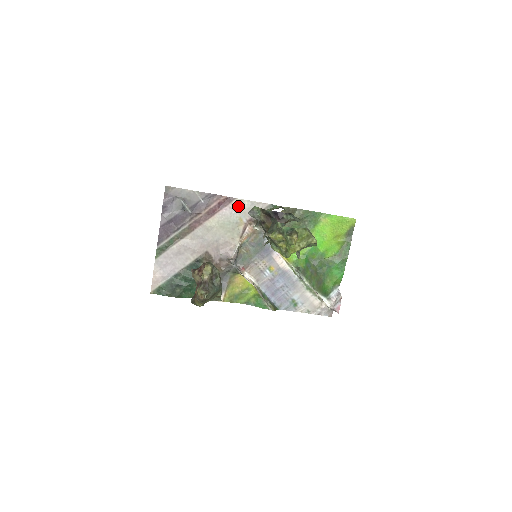
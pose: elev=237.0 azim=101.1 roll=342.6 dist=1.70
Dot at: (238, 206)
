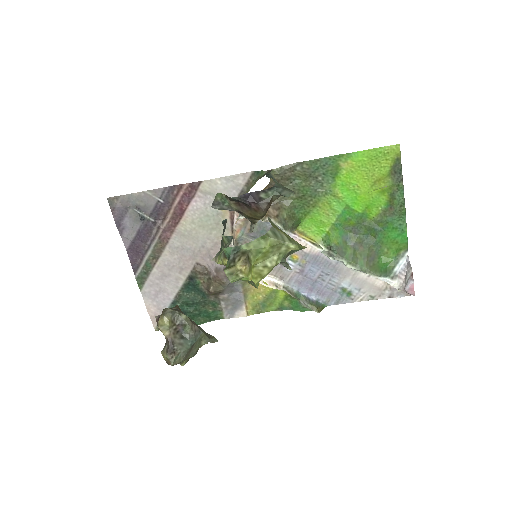
Dot at: (209, 191)
